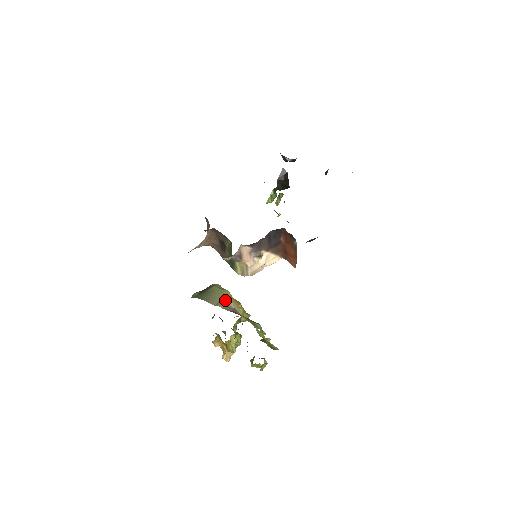
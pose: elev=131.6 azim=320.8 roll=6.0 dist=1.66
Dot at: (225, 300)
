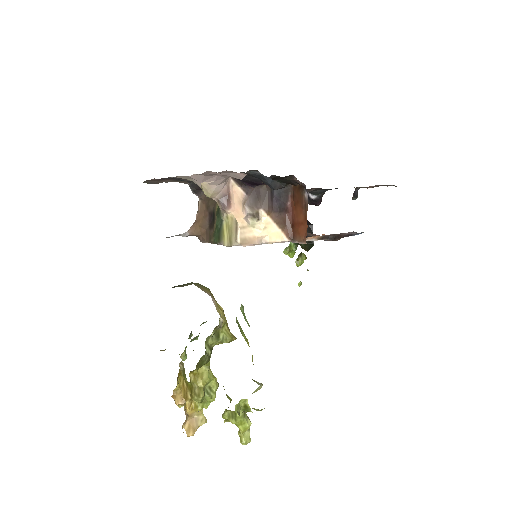
Dot at: (200, 287)
